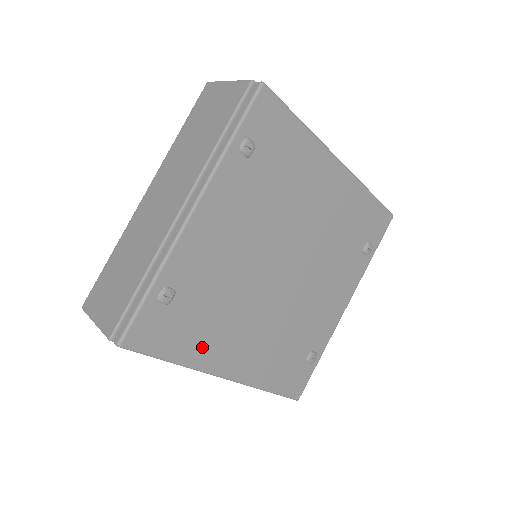
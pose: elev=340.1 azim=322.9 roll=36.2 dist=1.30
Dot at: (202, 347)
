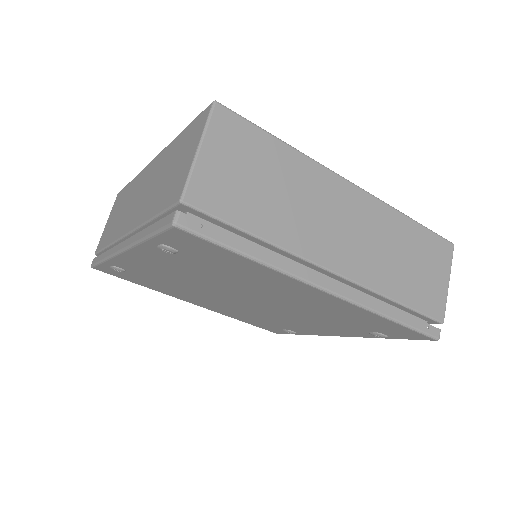
Dot at: (165, 290)
